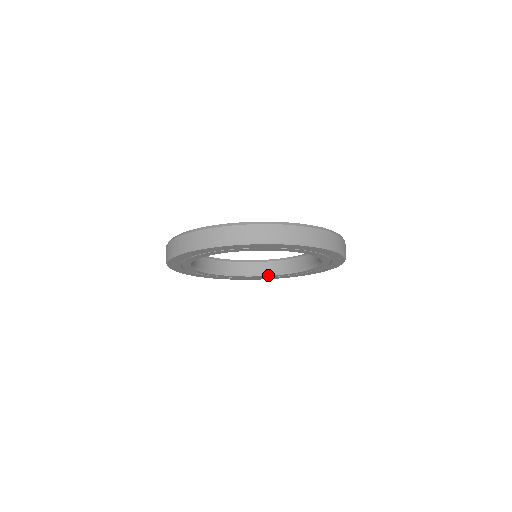
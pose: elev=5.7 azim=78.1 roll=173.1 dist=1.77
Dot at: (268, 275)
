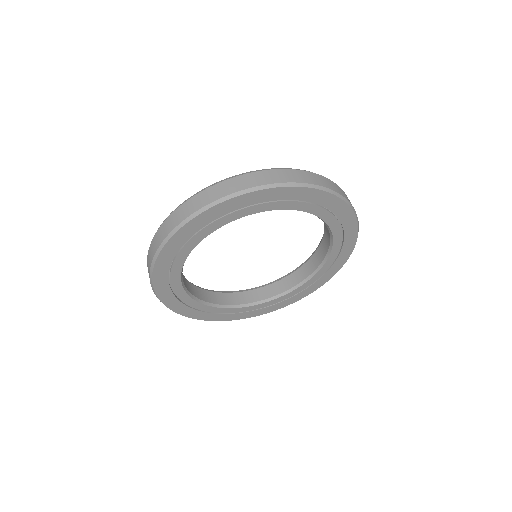
Dot at: (277, 297)
